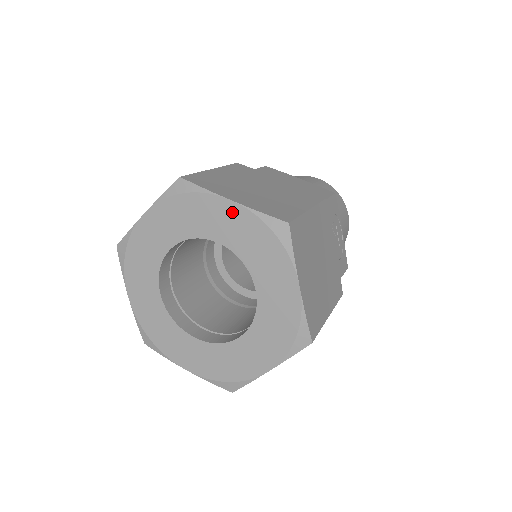
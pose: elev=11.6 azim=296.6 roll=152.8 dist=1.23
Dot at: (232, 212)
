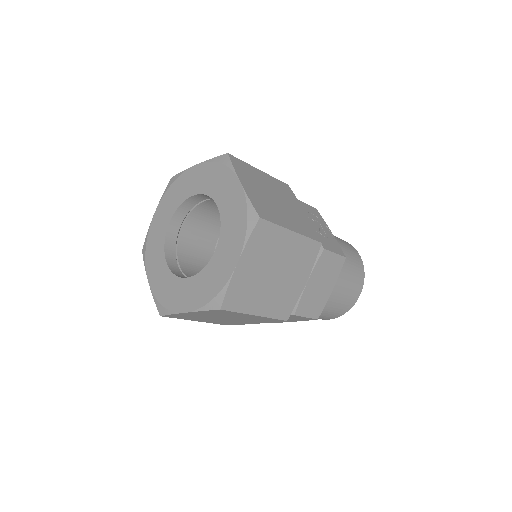
Dot at: (197, 171)
